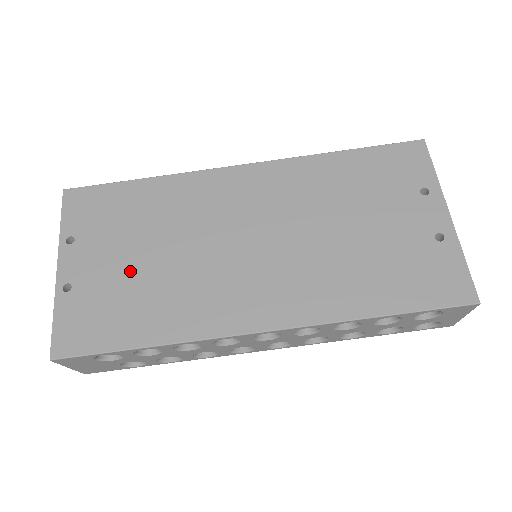
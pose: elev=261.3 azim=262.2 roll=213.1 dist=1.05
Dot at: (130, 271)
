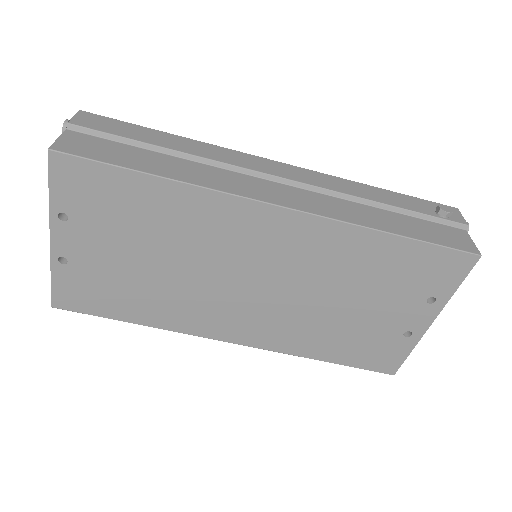
Dot at: (128, 268)
